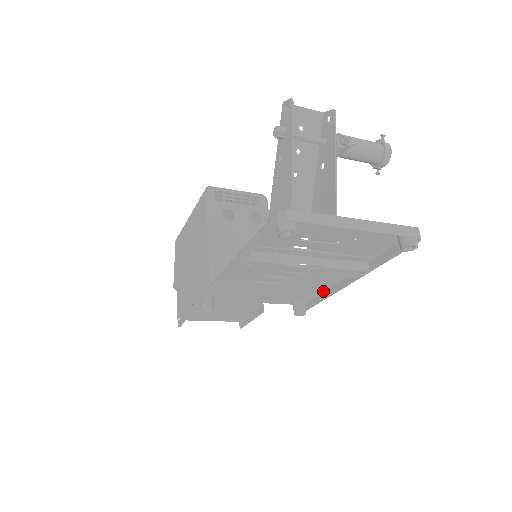
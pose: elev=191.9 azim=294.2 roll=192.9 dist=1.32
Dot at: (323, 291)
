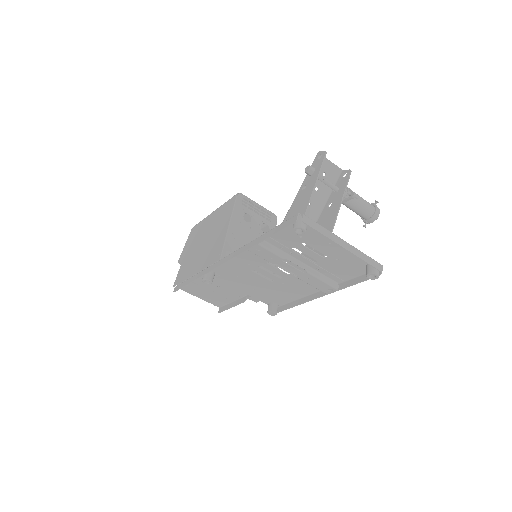
Dot at: (296, 300)
